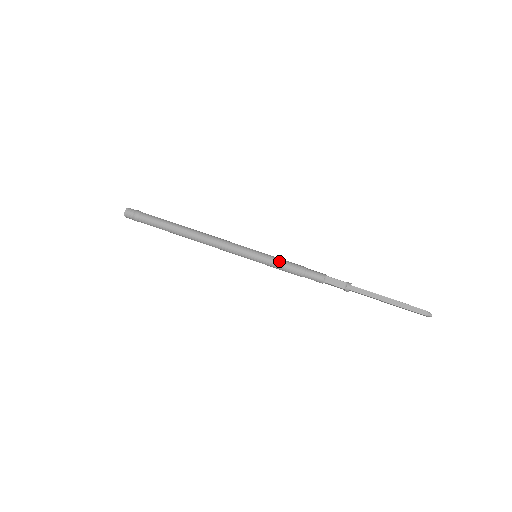
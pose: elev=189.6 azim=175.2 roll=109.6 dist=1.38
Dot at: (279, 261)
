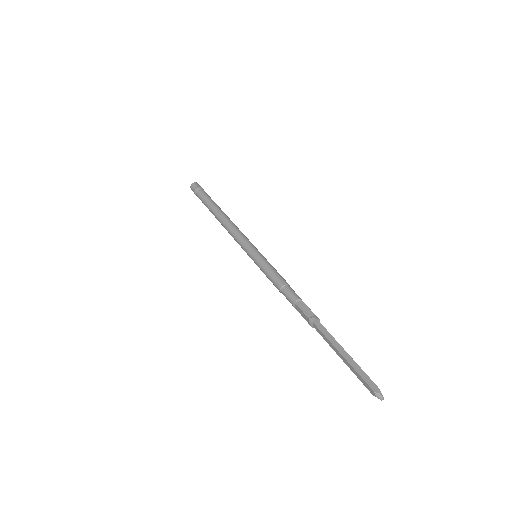
Dot at: (264, 271)
